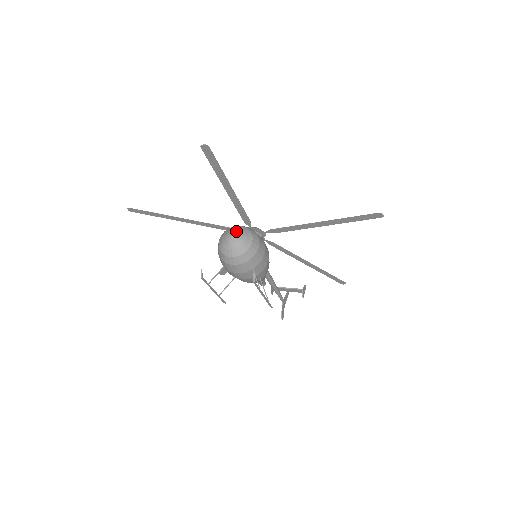
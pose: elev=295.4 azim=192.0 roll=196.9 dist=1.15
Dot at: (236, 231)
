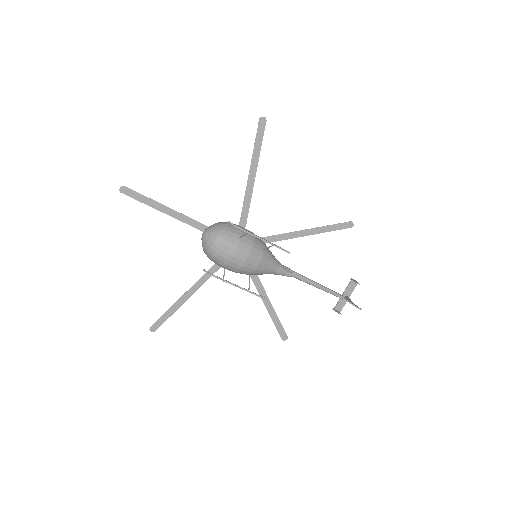
Dot at: (204, 231)
